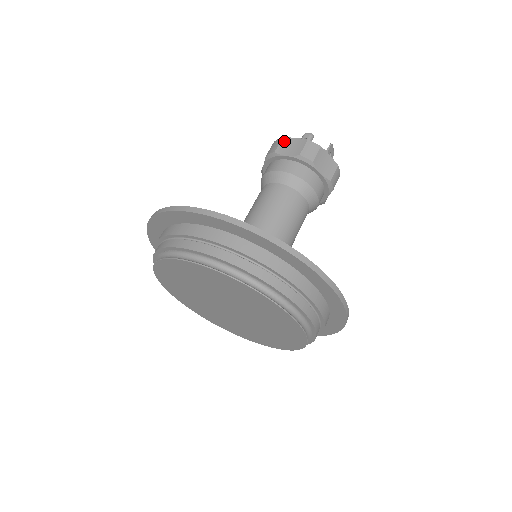
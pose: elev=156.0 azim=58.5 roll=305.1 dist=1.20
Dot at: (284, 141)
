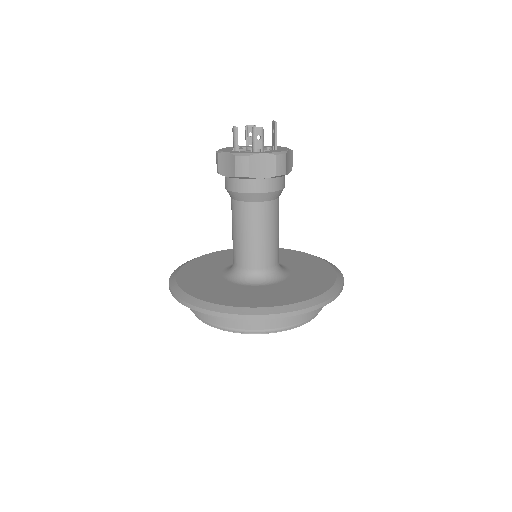
Dot at: (252, 161)
